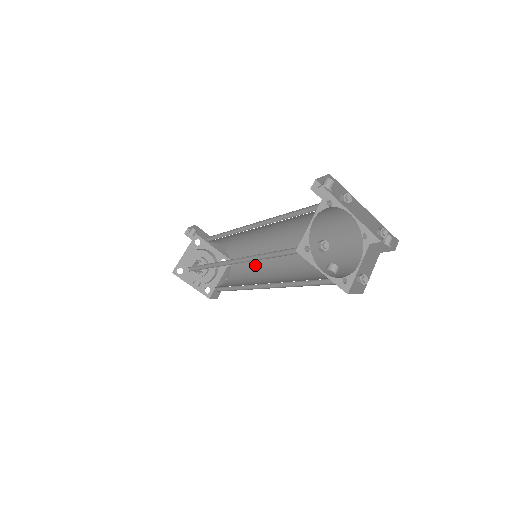
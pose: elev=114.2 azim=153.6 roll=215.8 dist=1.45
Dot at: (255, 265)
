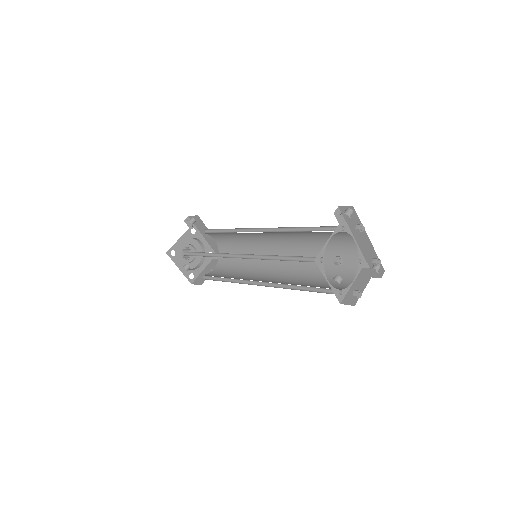
Dot at: (246, 264)
